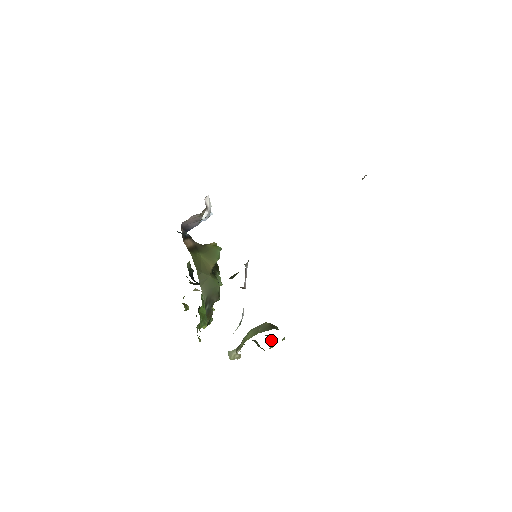
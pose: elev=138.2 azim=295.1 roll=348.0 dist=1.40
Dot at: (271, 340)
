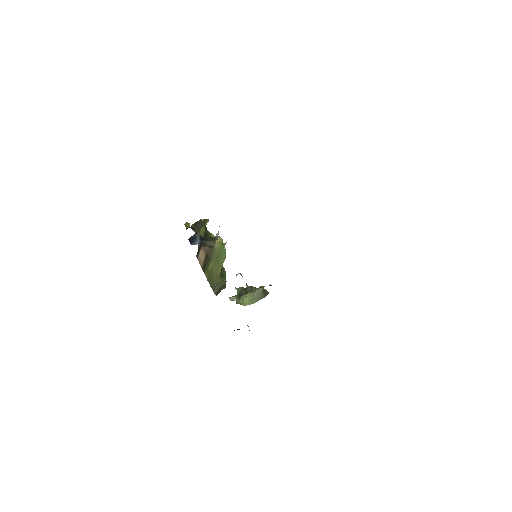
Dot at: occluded
